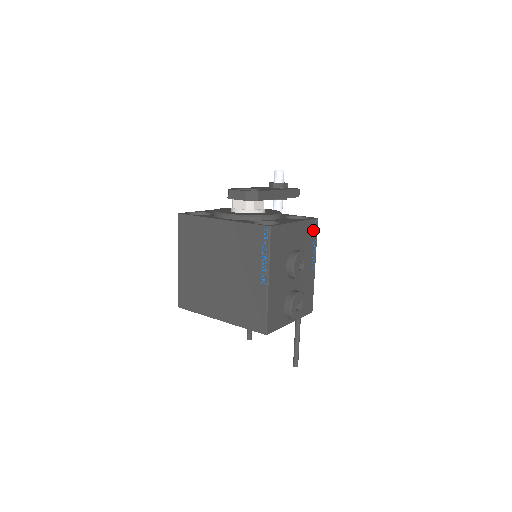
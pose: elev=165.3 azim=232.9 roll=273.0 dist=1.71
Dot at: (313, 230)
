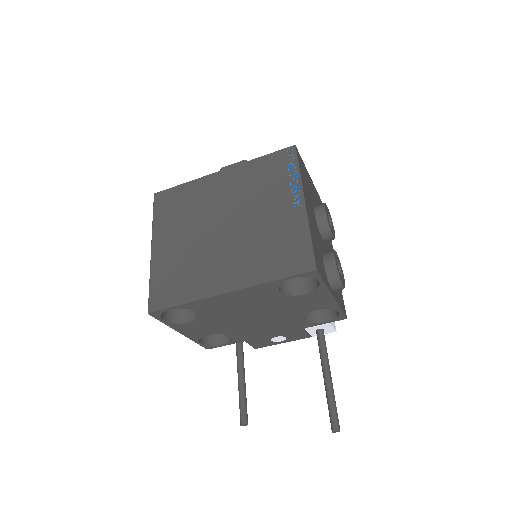
Dot at: occluded
